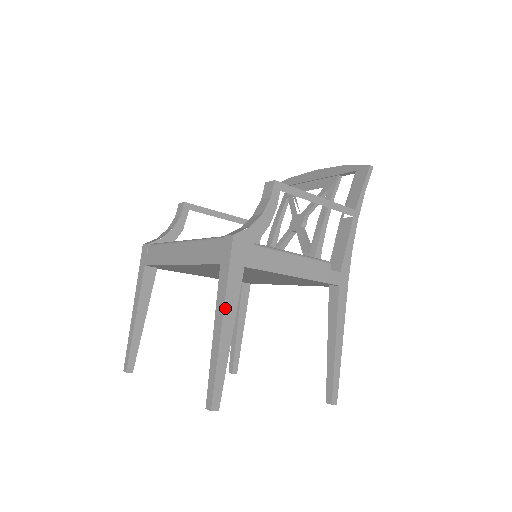
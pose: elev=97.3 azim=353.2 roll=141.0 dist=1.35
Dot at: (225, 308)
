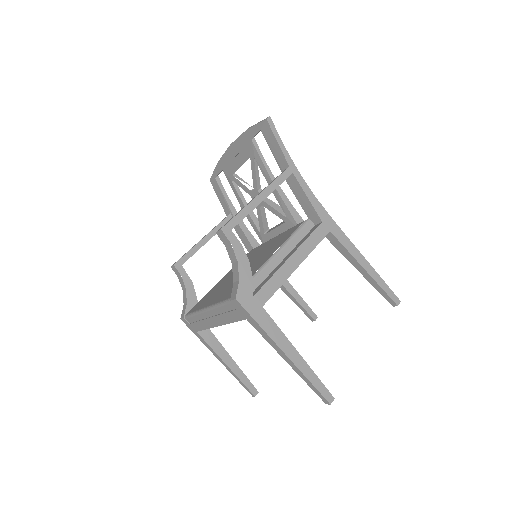
Dot at: (278, 344)
